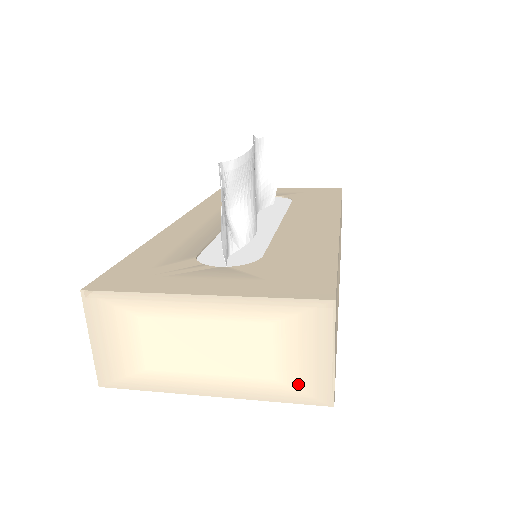
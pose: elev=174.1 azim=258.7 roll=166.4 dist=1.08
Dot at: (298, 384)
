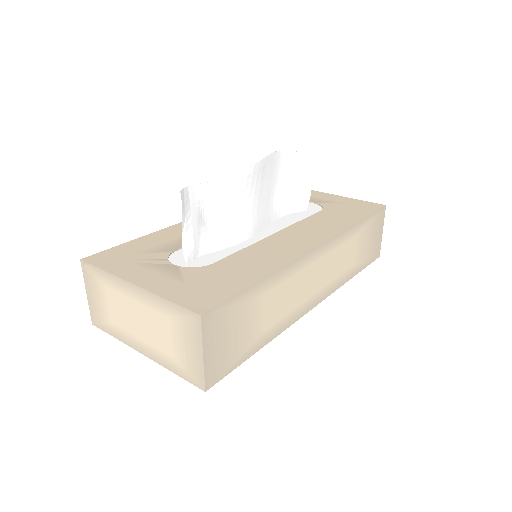
Dot at: (185, 366)
